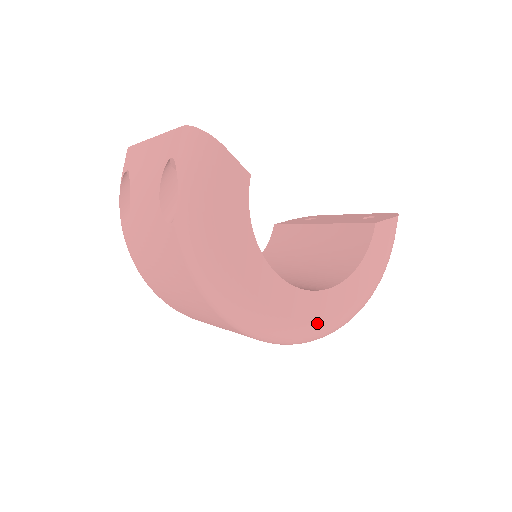
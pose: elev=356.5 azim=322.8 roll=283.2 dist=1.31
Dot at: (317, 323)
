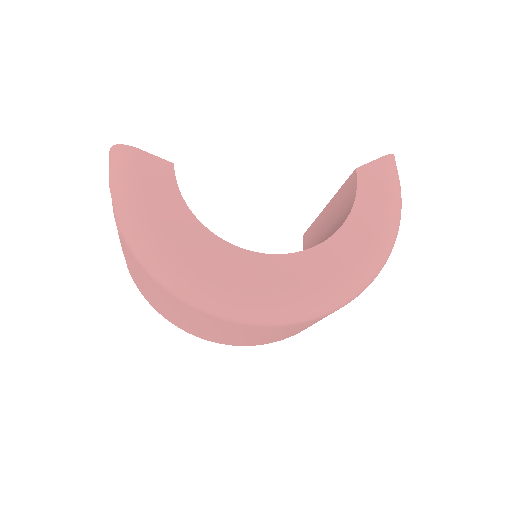
Dot at: (309, 287)
